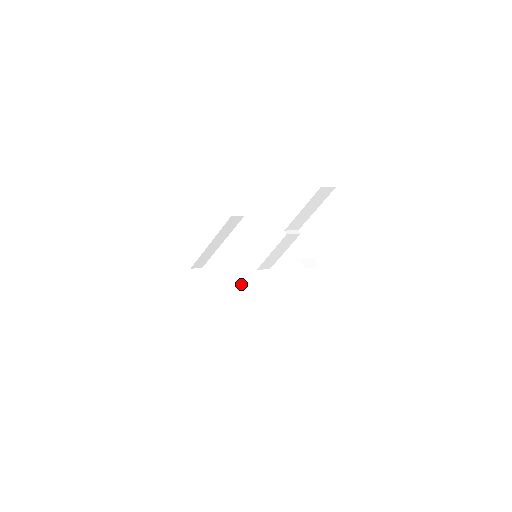
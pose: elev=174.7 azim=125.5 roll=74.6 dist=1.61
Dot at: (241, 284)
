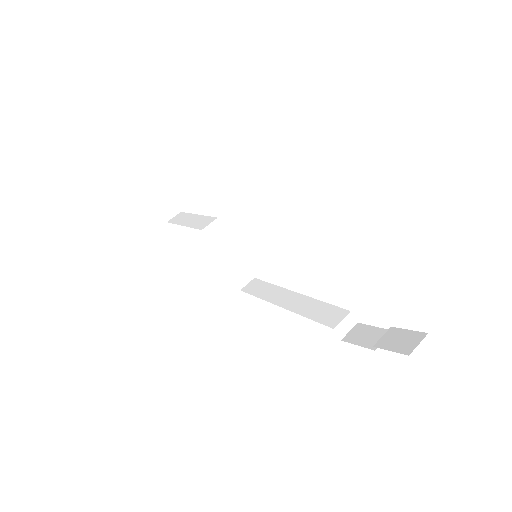
Dot at: (235, 254)
